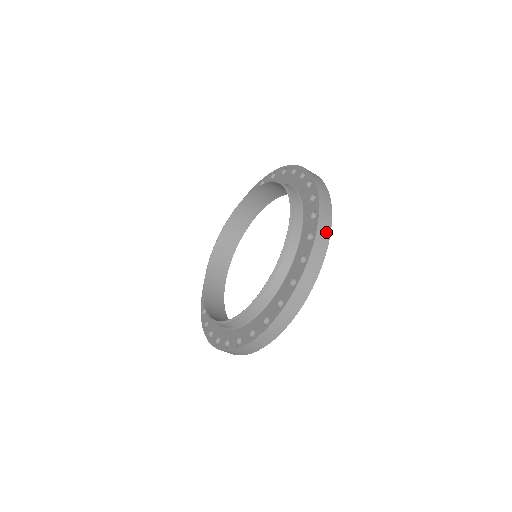
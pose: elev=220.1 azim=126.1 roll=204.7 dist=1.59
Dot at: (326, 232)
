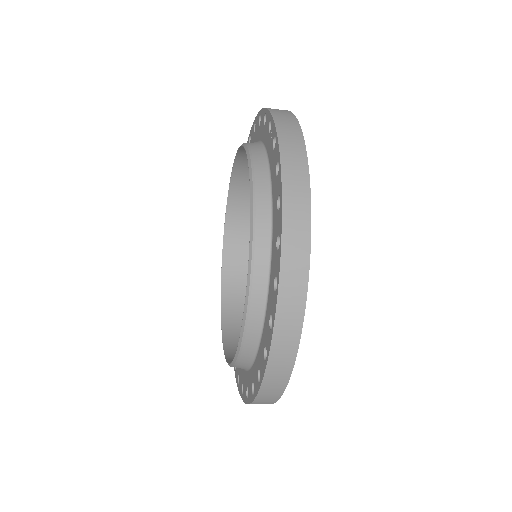
Dot at: (292, 127)
